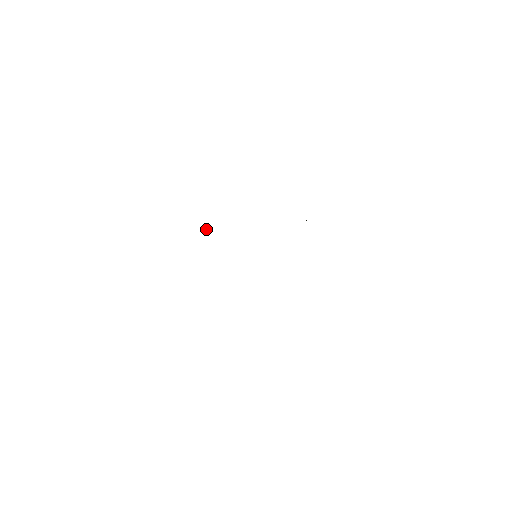
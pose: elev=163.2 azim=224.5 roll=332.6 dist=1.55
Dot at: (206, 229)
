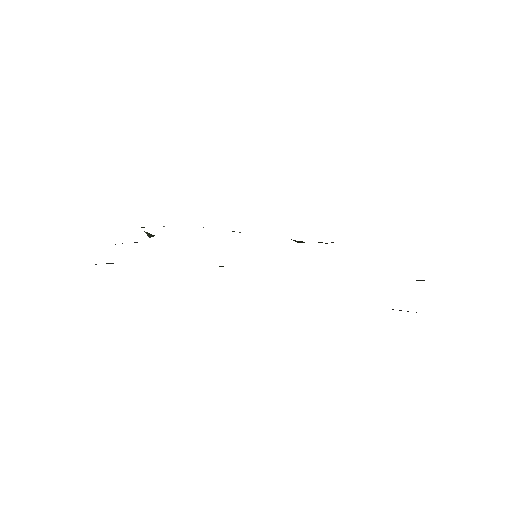
Dot at: (152, 235)
